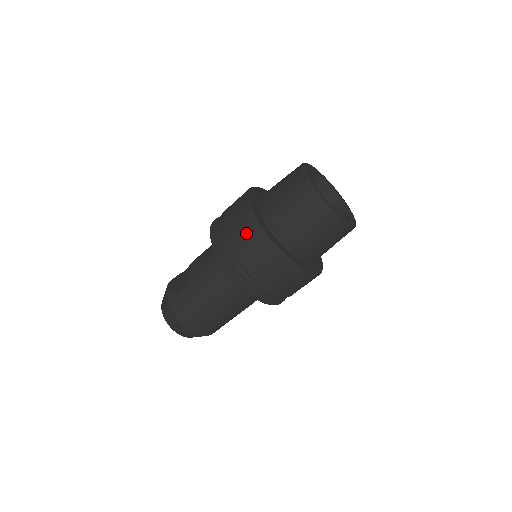
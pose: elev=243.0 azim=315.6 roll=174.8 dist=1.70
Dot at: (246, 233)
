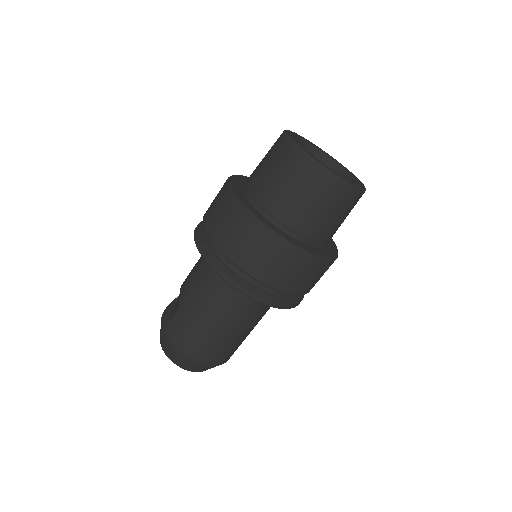
Dot at: (232, 223)
